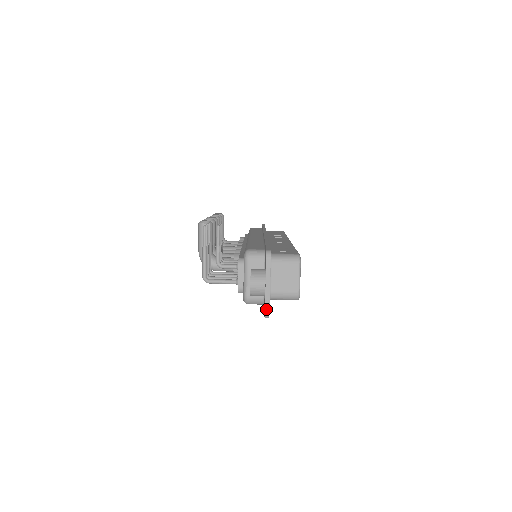
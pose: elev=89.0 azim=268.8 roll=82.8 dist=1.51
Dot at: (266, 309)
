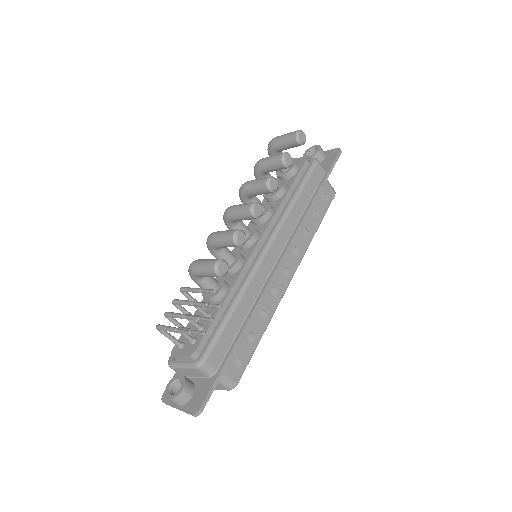
Dot at: (165, 403)
